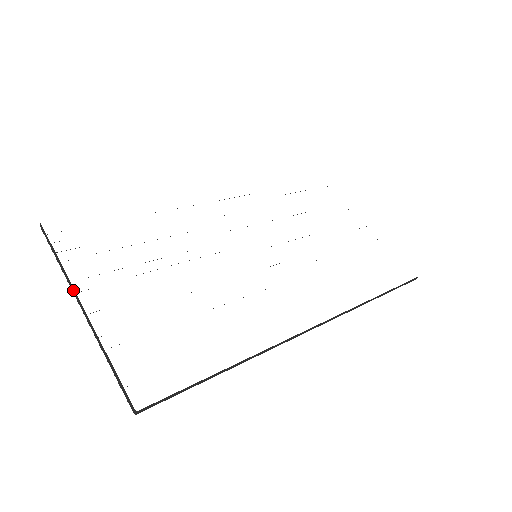
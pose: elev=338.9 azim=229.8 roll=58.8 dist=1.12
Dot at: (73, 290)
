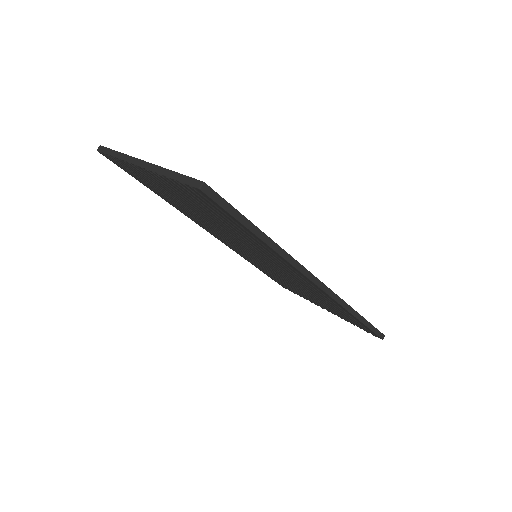
Dot at: (132, 159)
